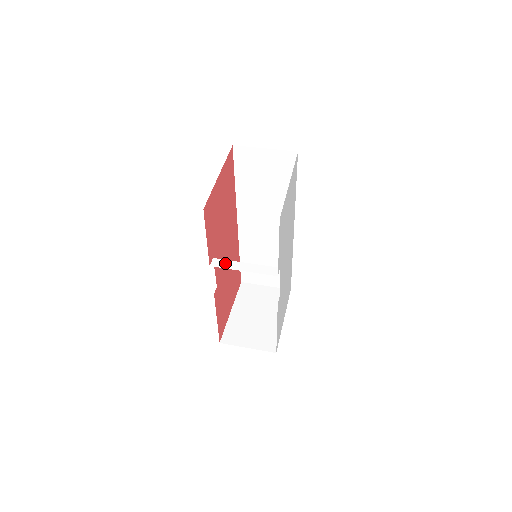
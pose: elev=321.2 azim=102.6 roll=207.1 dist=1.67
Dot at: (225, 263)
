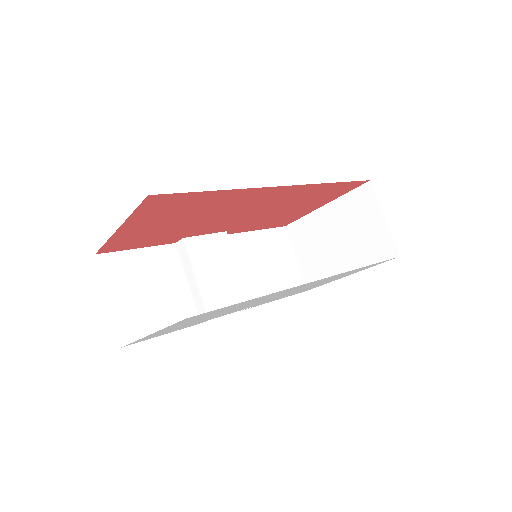
Dot at: (185, 256)
